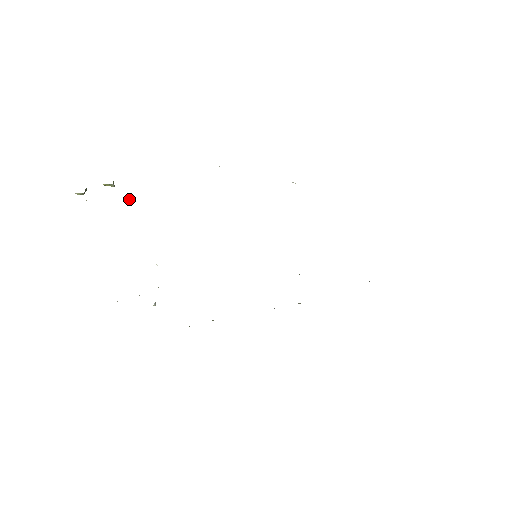
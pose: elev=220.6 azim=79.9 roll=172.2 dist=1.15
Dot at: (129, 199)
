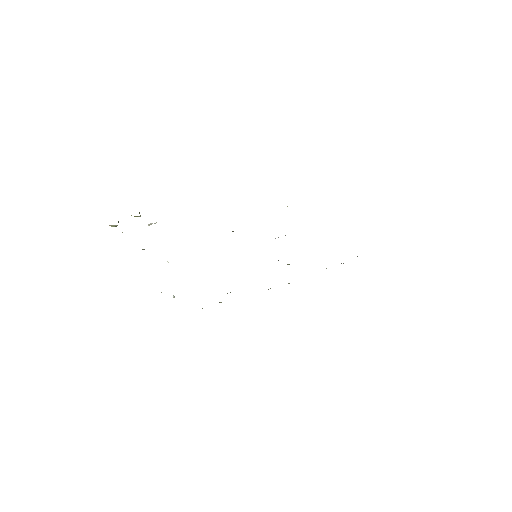
Dot at: (152, 223)
